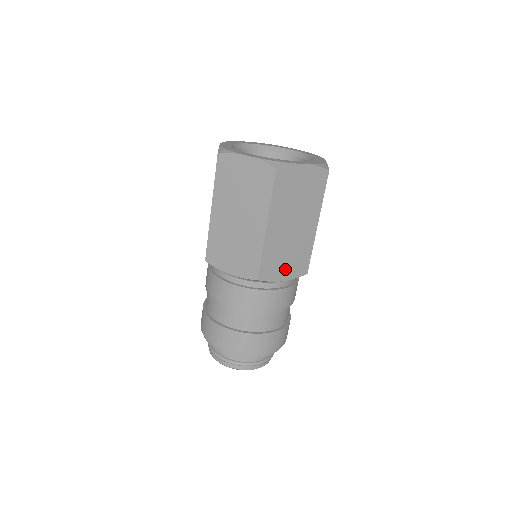
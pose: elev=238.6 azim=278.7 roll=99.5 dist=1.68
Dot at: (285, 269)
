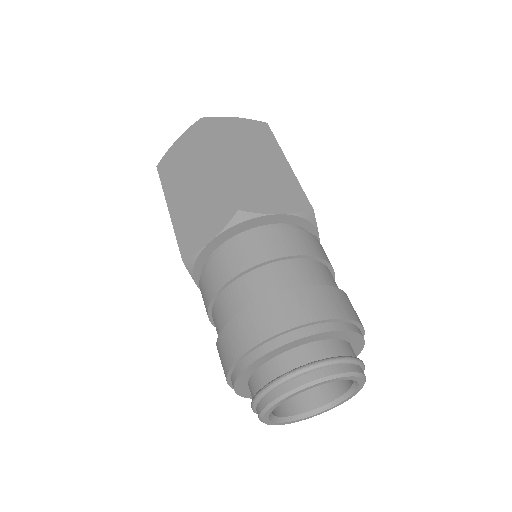
Dot at: (274, 202)
